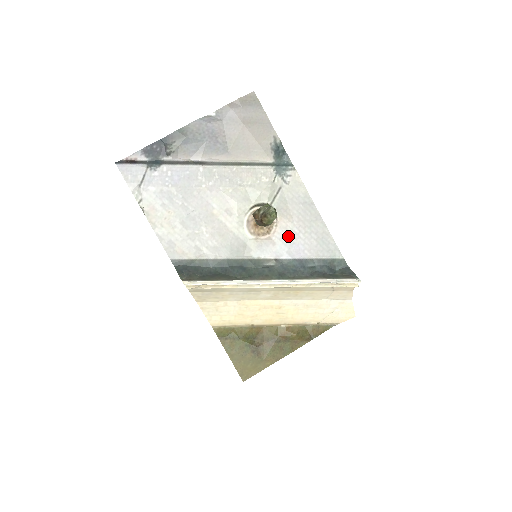
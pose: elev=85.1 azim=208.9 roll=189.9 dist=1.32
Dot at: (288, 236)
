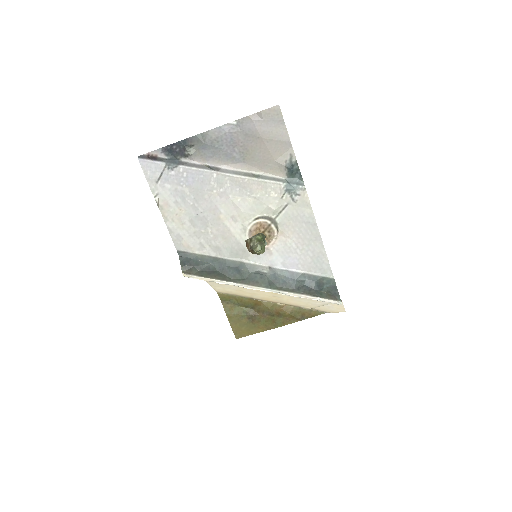
Dot at: (285, 249)
